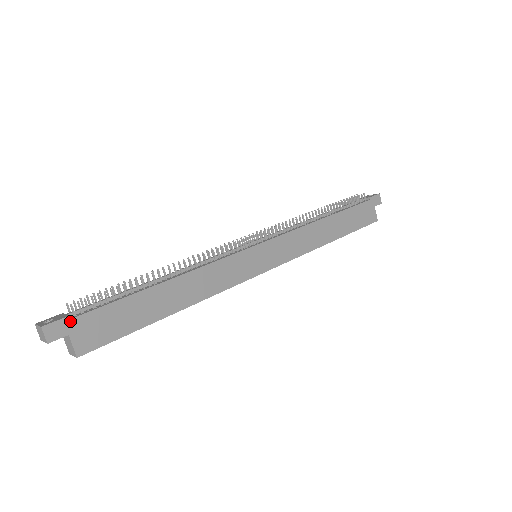
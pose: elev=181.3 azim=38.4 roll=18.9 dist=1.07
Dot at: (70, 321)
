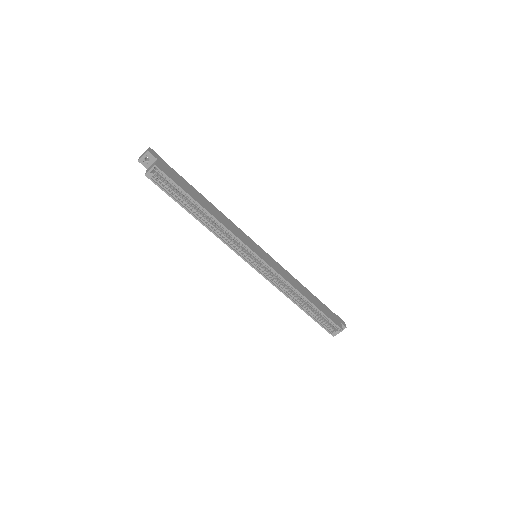
Dot at: (161, 159)
